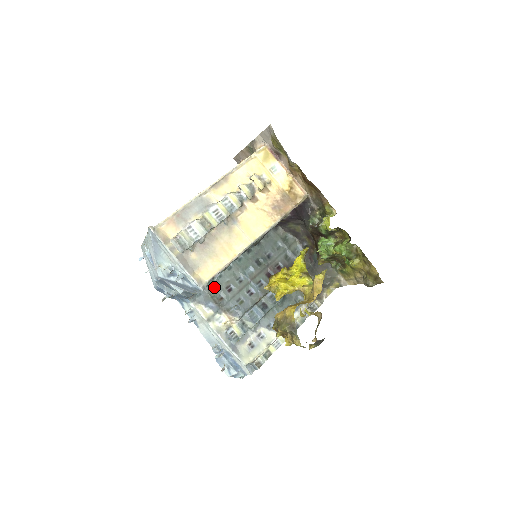
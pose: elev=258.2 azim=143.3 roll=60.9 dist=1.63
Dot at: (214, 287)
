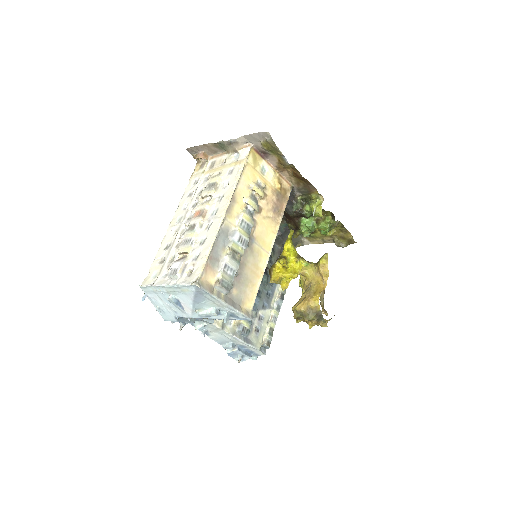
Dot at: occluded
